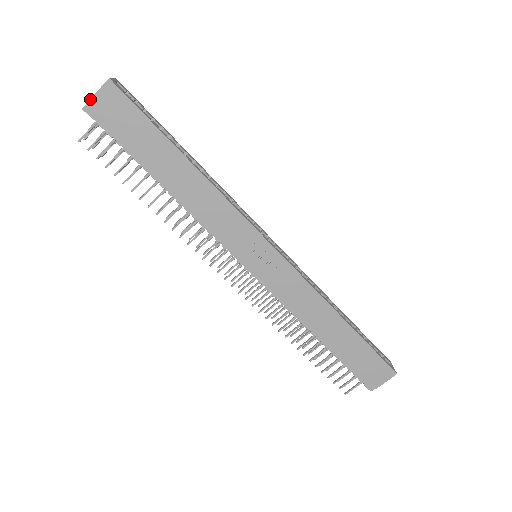
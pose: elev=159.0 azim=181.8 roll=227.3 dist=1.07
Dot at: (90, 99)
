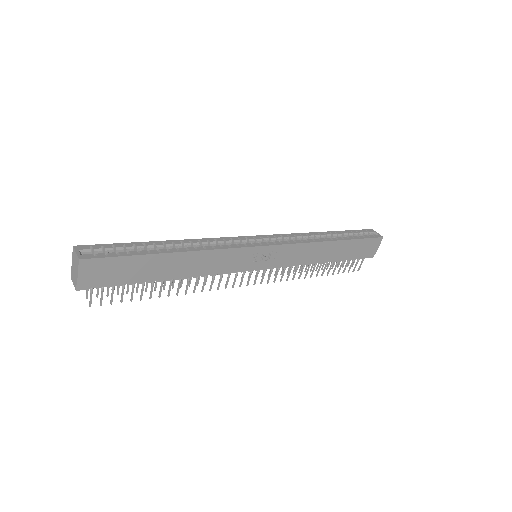
Dot at: (77, 282)
